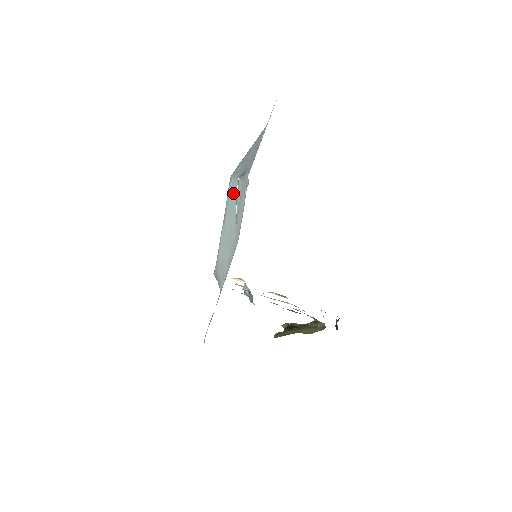
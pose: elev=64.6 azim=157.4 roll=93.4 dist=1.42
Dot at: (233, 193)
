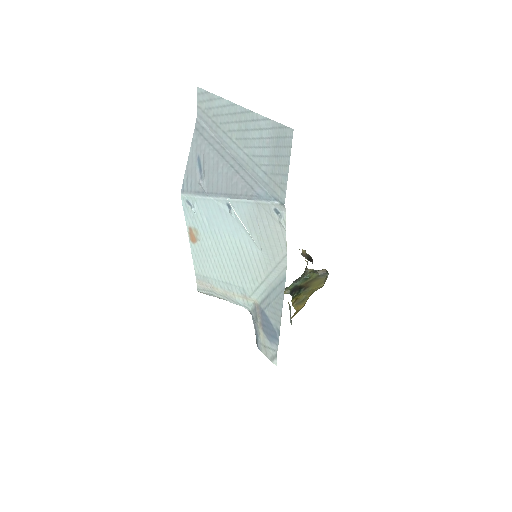
Dot at: (215, 215)
